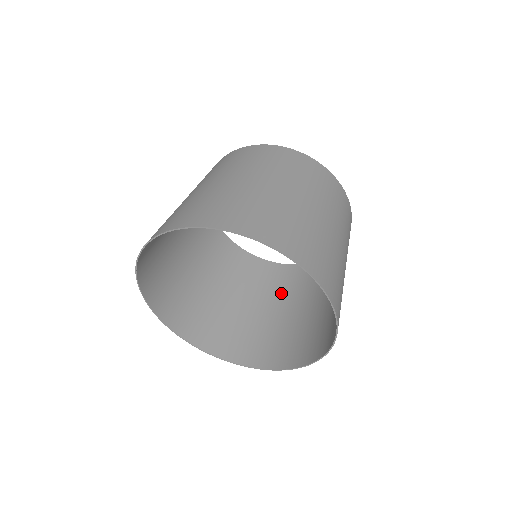
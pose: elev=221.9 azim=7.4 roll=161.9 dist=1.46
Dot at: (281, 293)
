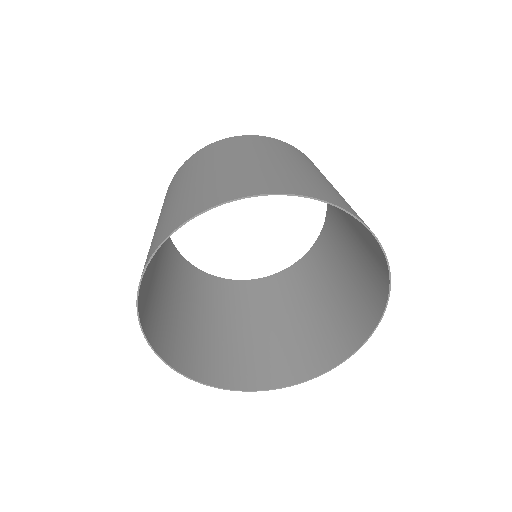
Dot at: (295, 296)
